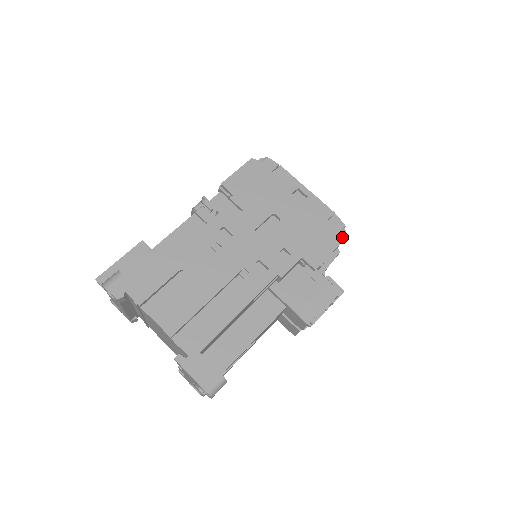
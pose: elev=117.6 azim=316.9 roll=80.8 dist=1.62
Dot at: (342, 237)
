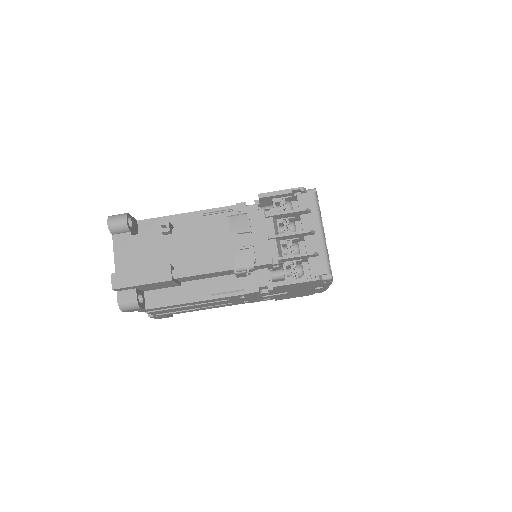
Dot at: occluded
